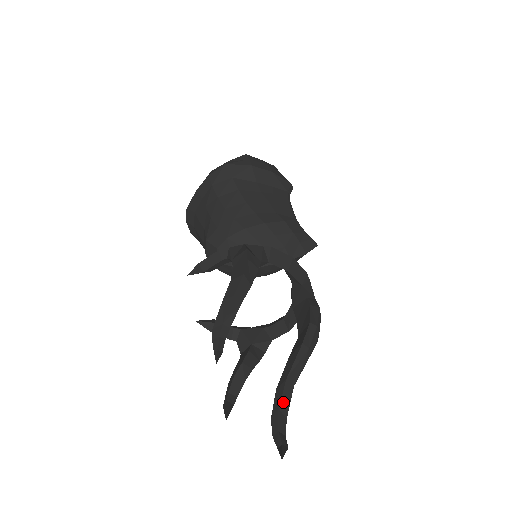
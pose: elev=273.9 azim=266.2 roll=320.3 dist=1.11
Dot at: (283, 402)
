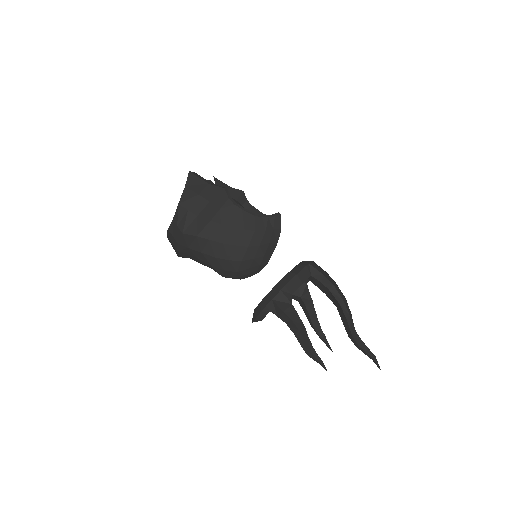
Dot at: (357, 341)
